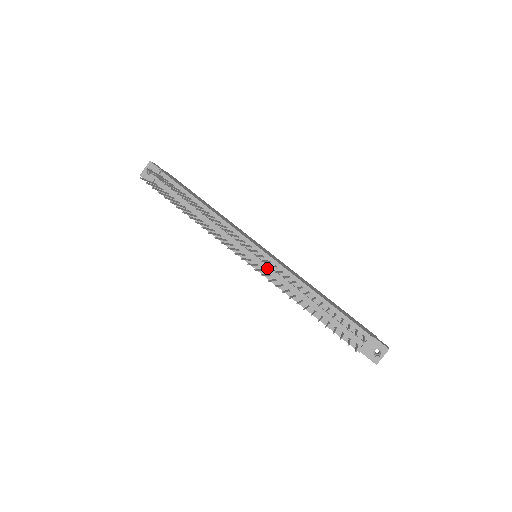
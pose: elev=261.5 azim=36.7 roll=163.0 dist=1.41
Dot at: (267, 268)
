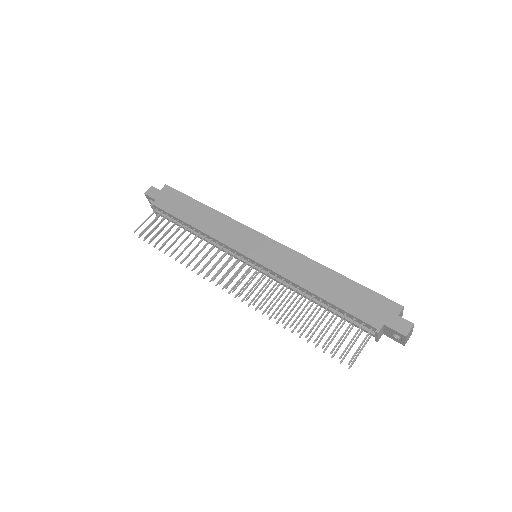
Dot at: (264, 274)
